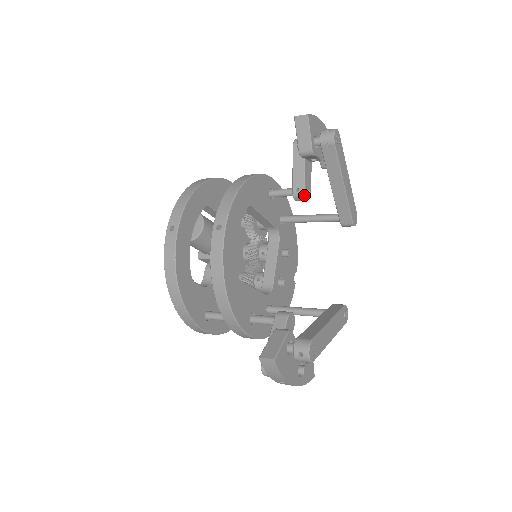
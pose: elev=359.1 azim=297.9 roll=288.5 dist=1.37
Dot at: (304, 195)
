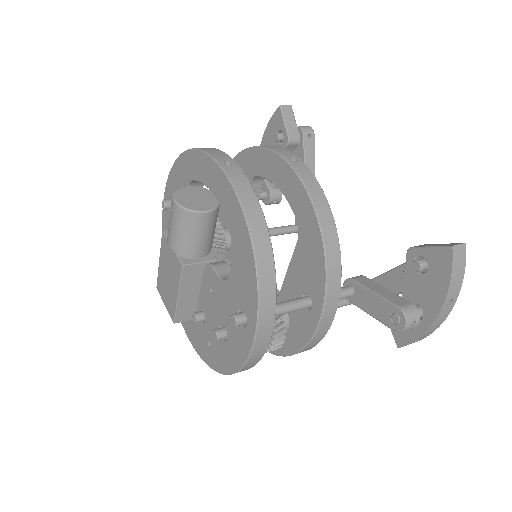
Dot at: occluded
